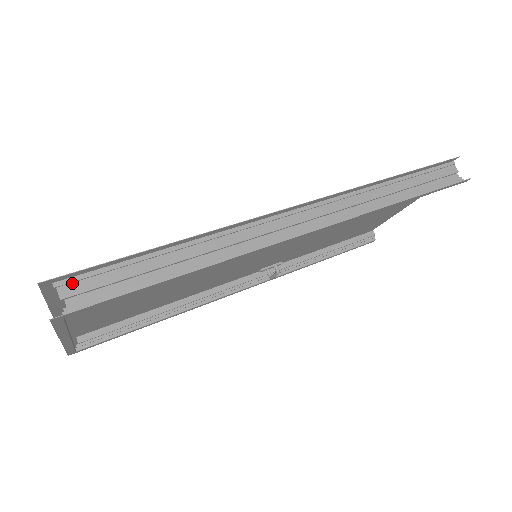
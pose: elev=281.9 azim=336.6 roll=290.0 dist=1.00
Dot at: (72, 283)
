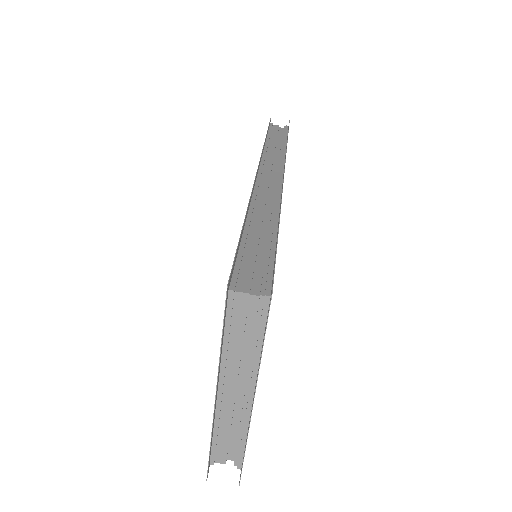
Dot at: (237, 282)
